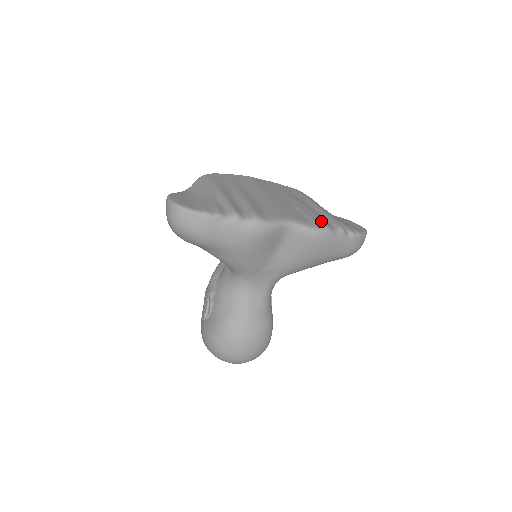
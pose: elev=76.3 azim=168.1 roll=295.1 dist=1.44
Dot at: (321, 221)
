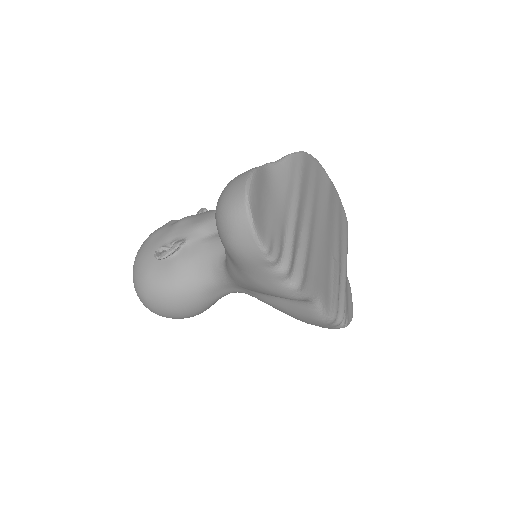
Dot at: (337, 306)
